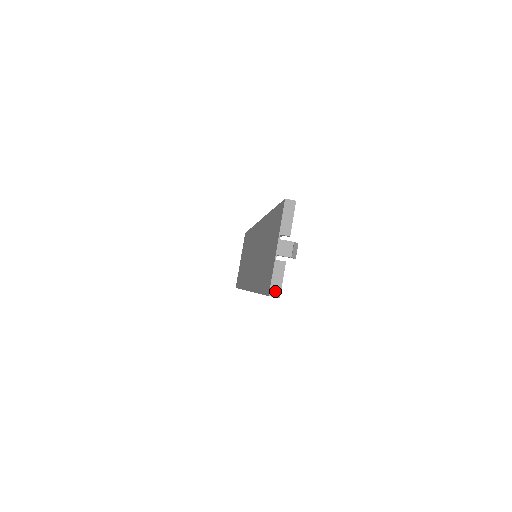
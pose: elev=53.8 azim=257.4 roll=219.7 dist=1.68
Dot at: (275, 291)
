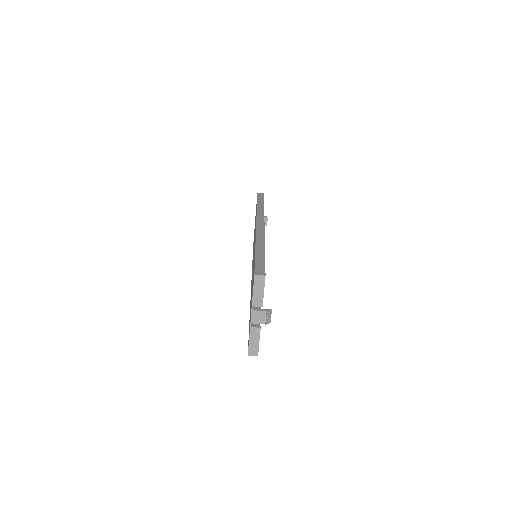
Dot at: (253, 351)
